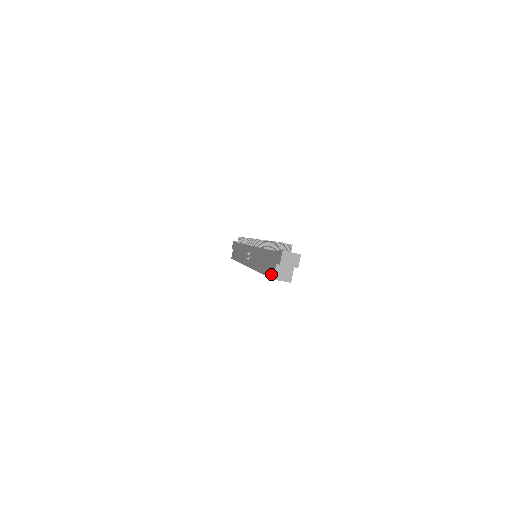
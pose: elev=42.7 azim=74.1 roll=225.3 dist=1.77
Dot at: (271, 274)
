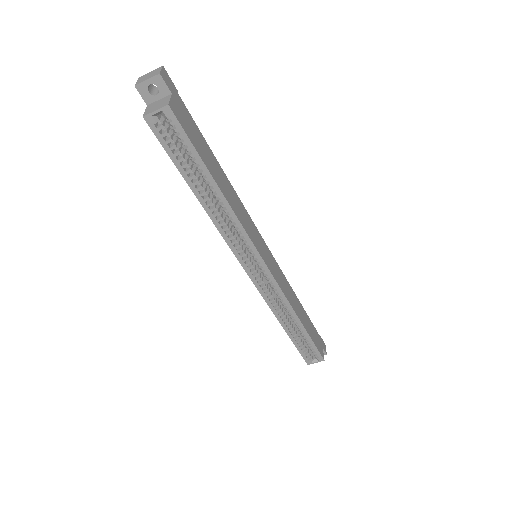
Dot at: (152, 128)
